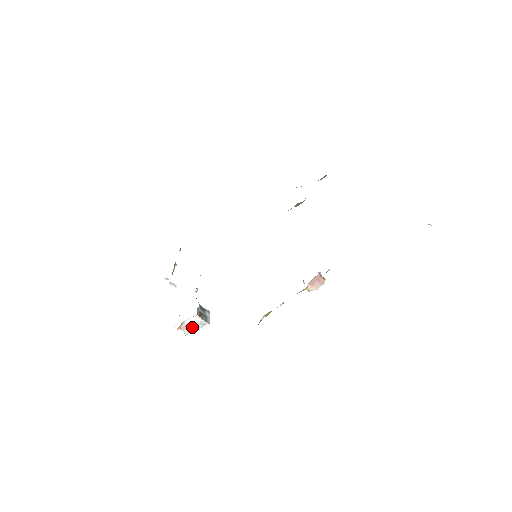
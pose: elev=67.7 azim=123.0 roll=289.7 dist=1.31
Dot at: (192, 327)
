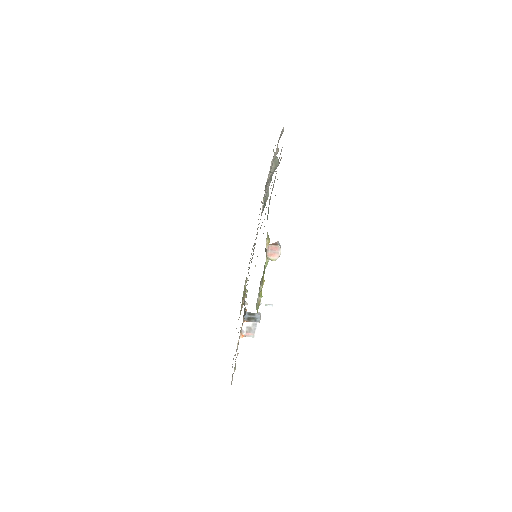
Dot at: (251, 331)
